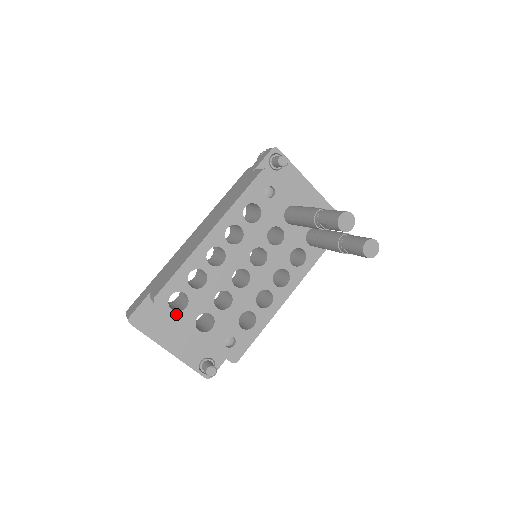
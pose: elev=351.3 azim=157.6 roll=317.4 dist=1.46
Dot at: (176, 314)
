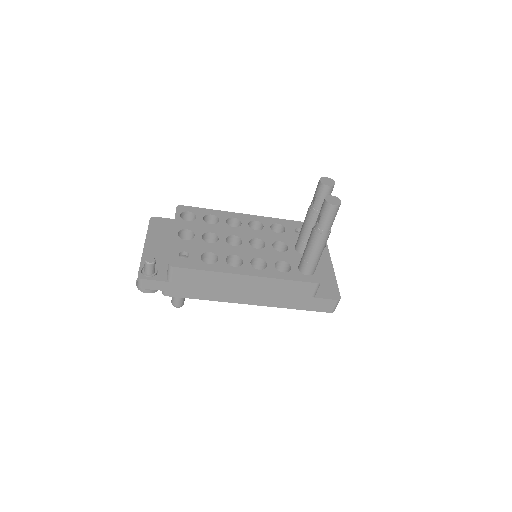
Dot at: (179, 218)
